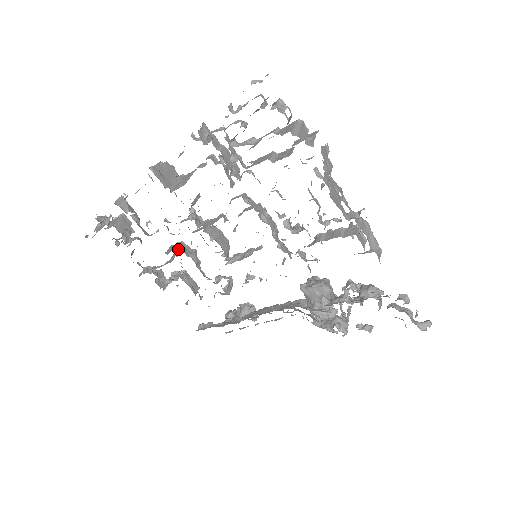
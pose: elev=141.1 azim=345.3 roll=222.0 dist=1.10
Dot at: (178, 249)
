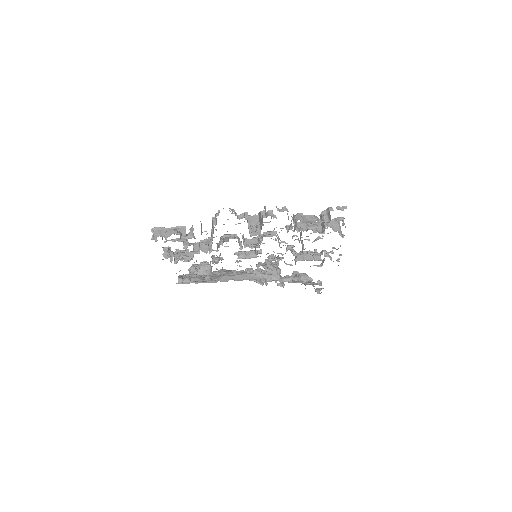
Dot at: occluded
